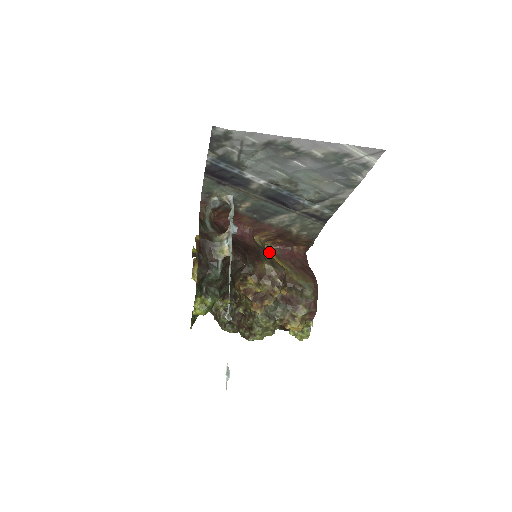
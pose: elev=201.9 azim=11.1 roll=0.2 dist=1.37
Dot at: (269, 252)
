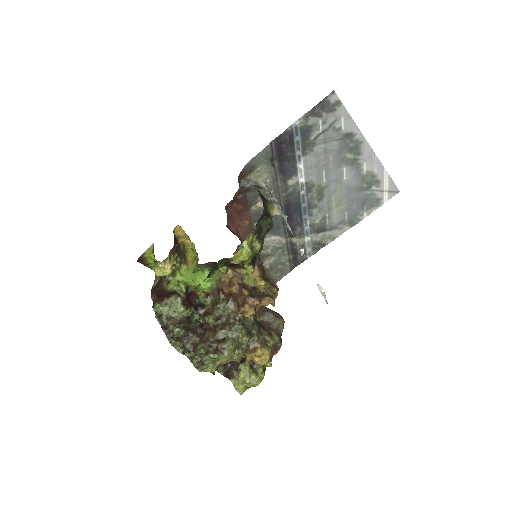
Dot at: occluded
